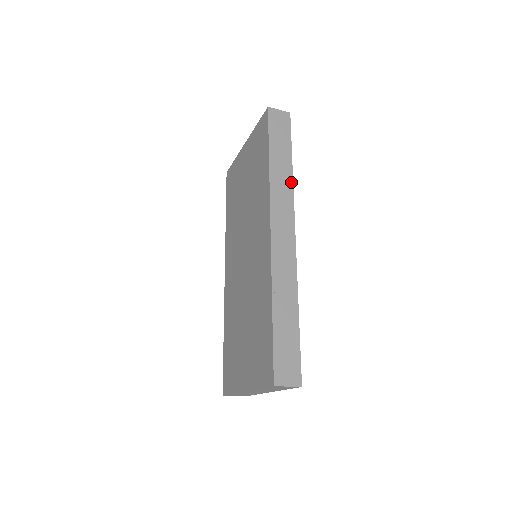
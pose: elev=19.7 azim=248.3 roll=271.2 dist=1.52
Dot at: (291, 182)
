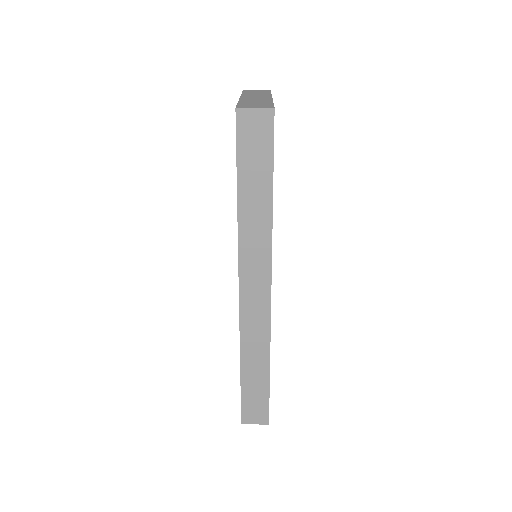
Dot at: (269, 228)
